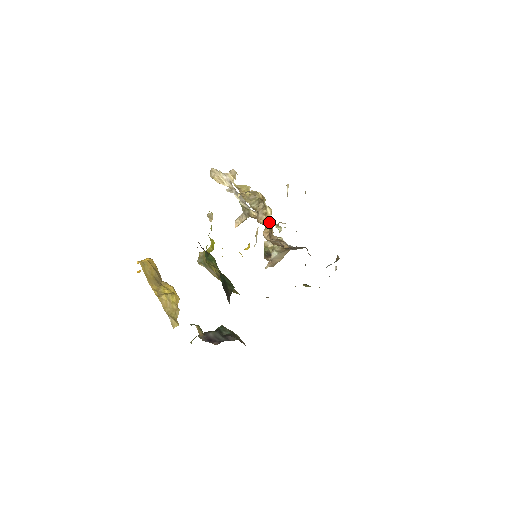
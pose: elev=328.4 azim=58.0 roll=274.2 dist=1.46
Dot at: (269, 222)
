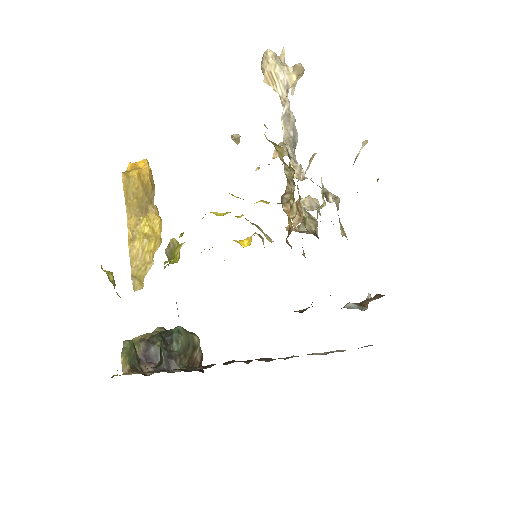
Dot at: (290, 221)
